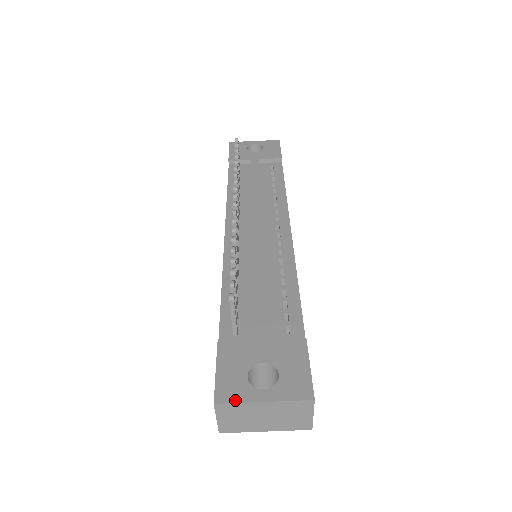
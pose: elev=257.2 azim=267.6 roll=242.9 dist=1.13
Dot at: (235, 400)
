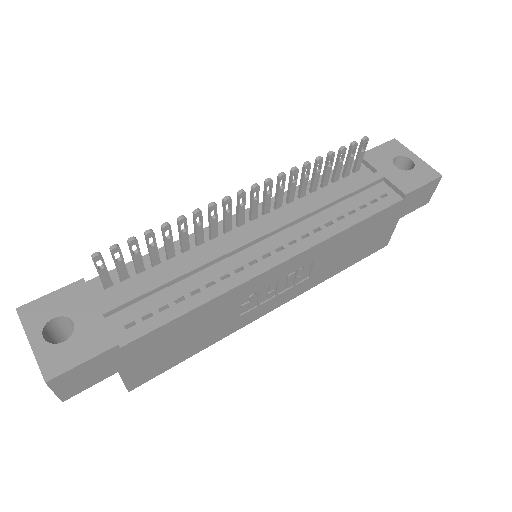
Dot at: (24, 321)
